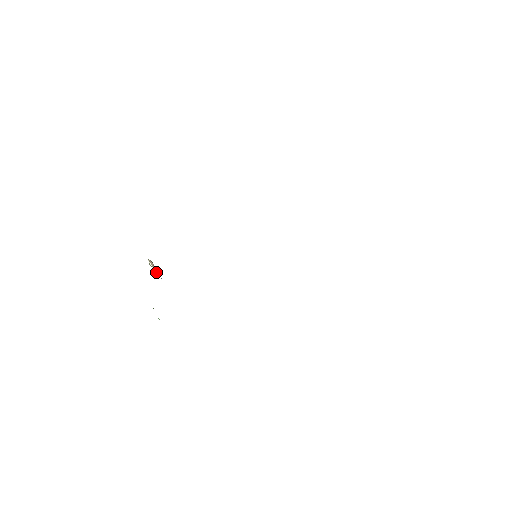
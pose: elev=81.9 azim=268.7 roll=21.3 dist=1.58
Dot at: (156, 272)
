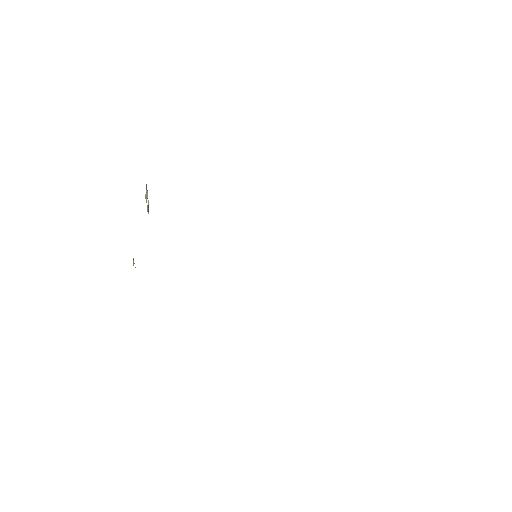
Dot at: (148, 207)
